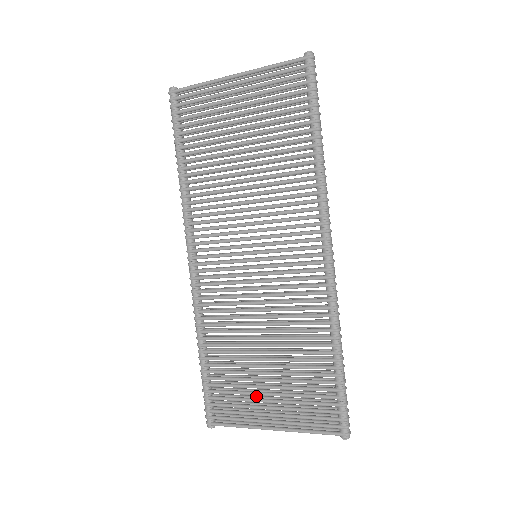
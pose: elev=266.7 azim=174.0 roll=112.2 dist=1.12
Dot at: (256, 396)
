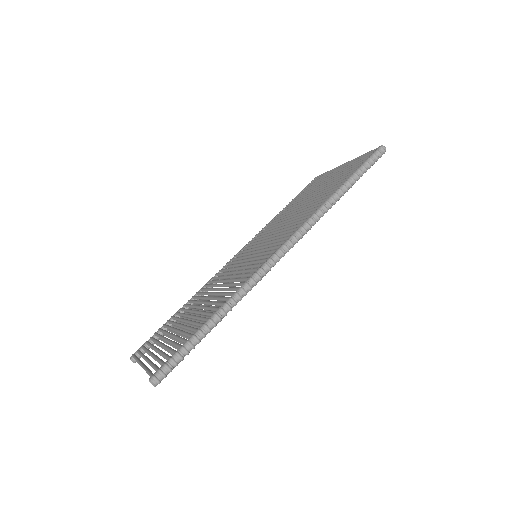
Dot at: occluded
